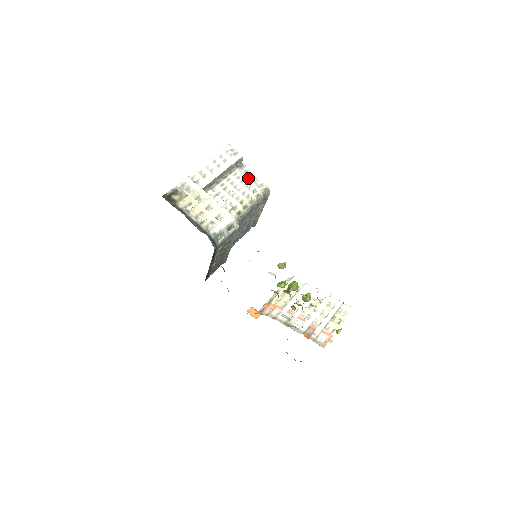
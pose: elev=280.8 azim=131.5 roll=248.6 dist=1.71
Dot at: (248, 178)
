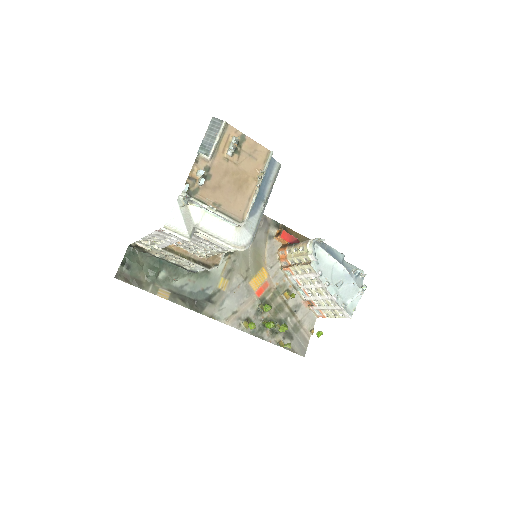
Dot at: (211, 242)
